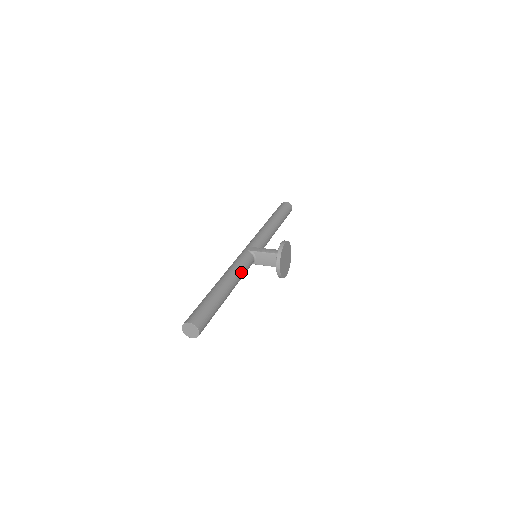
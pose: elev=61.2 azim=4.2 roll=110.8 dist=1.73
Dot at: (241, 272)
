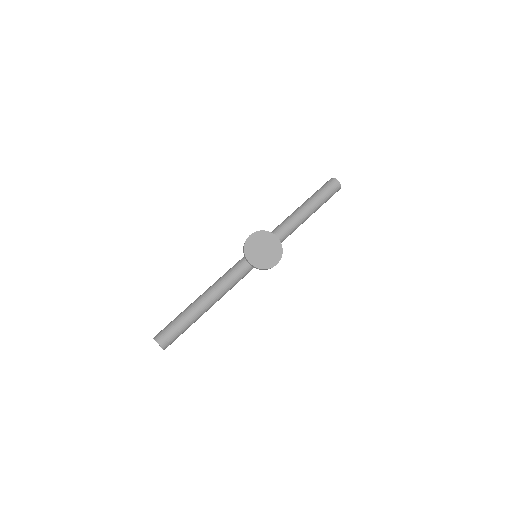
Dot at: (227, 279)
